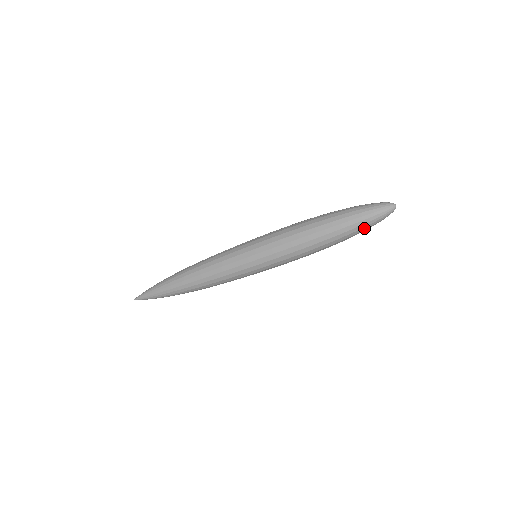
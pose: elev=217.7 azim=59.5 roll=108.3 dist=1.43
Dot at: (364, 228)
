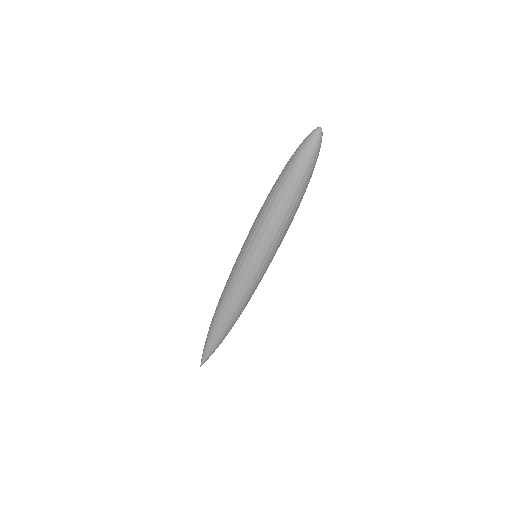
Dot at: (297, 158)
